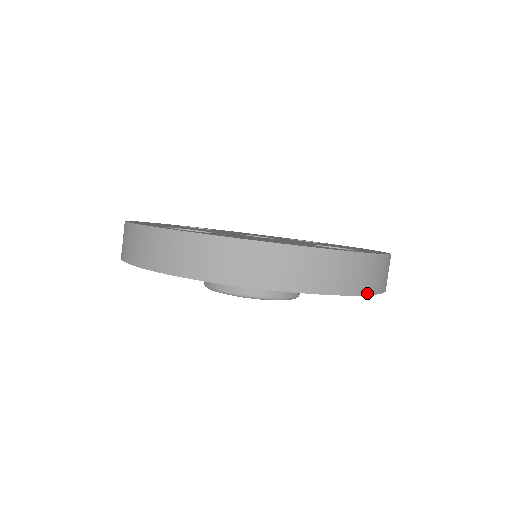
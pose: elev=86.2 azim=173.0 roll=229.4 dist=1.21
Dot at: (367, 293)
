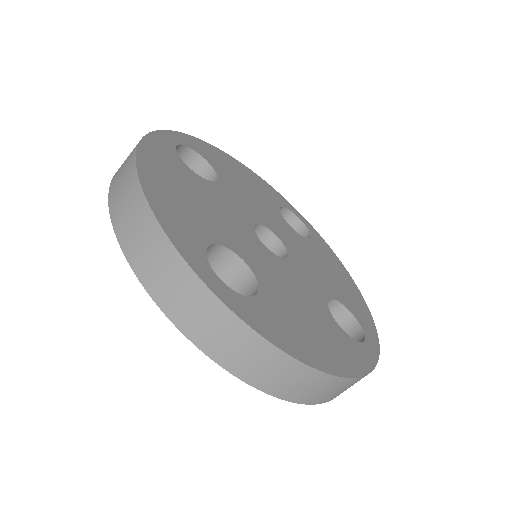
Dot at: occluded
